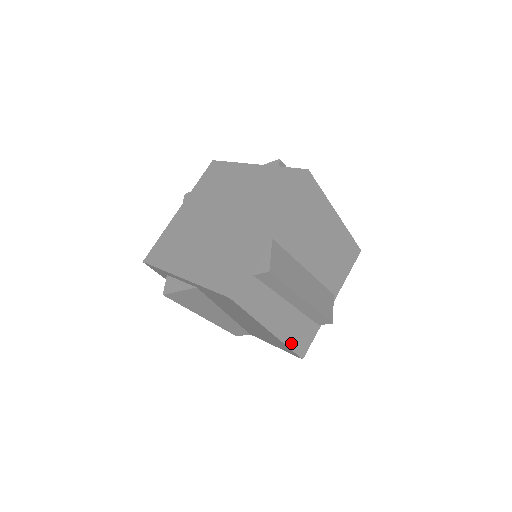
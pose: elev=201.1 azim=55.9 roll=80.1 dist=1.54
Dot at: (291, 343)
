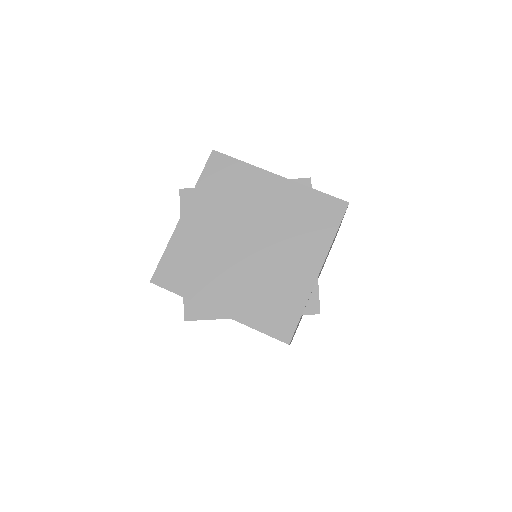
Dot at: occluded
